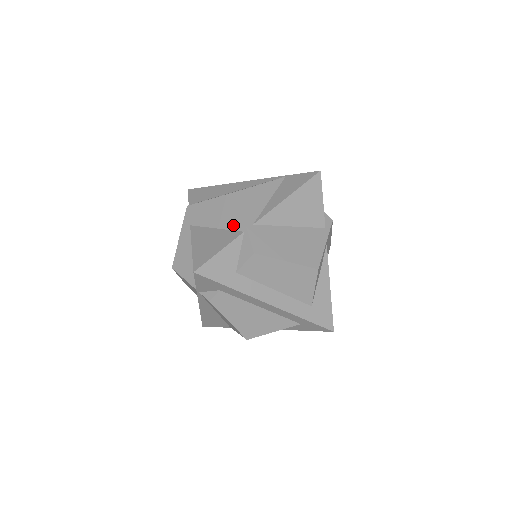
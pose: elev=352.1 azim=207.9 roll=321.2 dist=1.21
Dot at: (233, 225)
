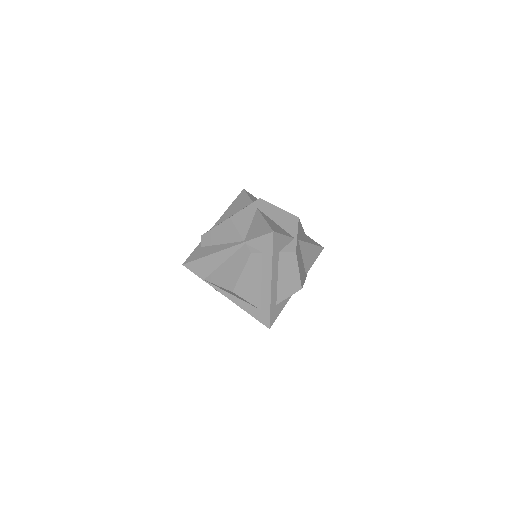
Dot at: (289, 230)
